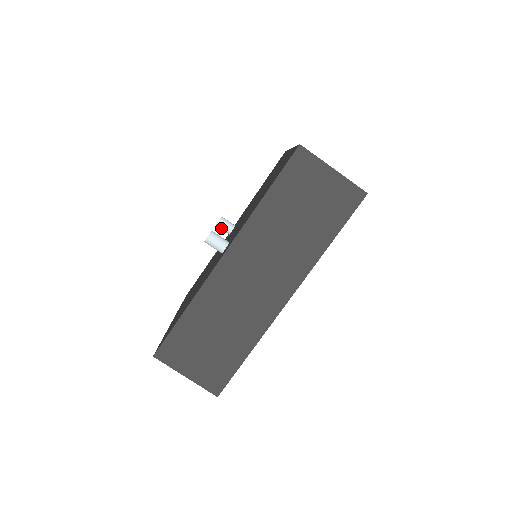
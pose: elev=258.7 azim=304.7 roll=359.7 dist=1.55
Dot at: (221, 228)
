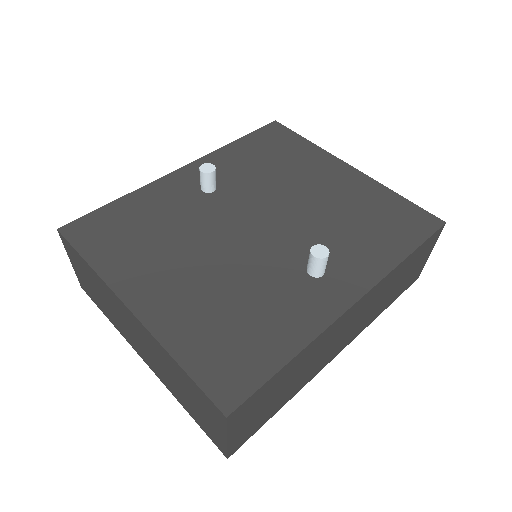
Dot at: (206, 180)
